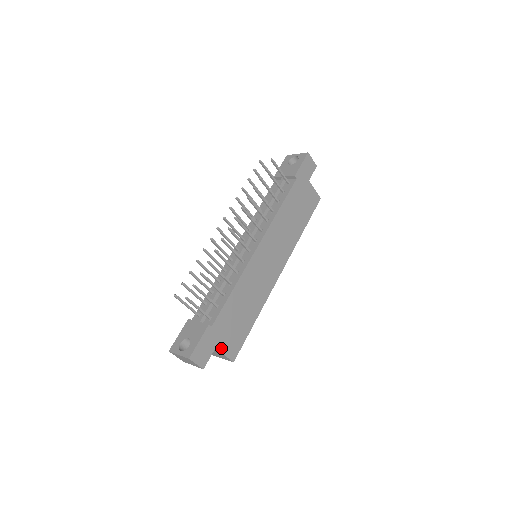
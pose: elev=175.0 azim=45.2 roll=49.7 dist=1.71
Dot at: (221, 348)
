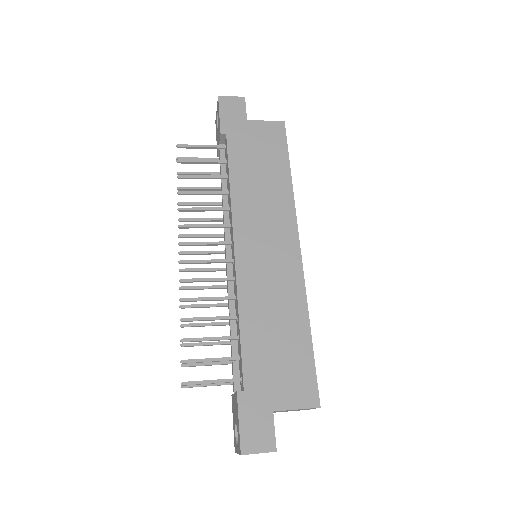
Dot at: (283, 405)
